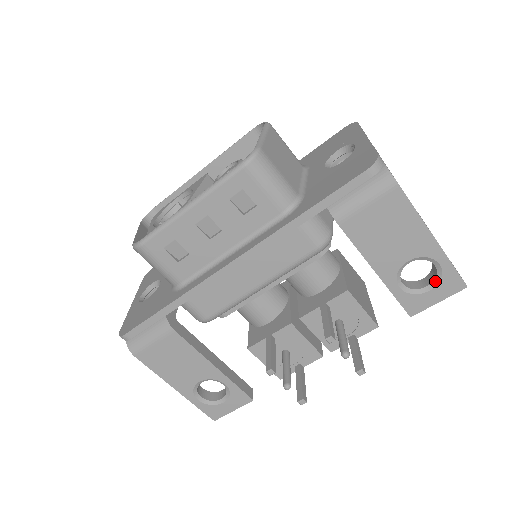
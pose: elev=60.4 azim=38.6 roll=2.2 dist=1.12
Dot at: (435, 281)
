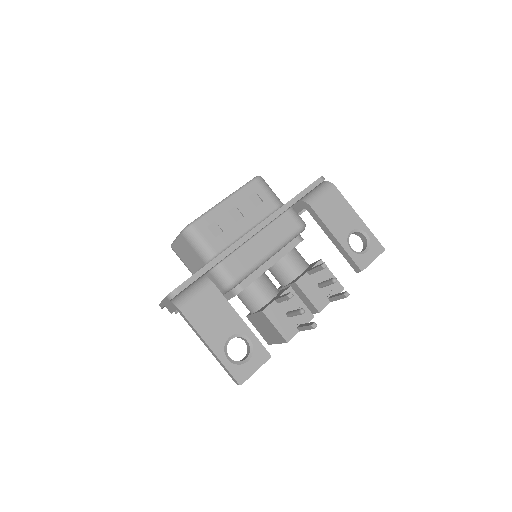
Dot at: (368, 246)
